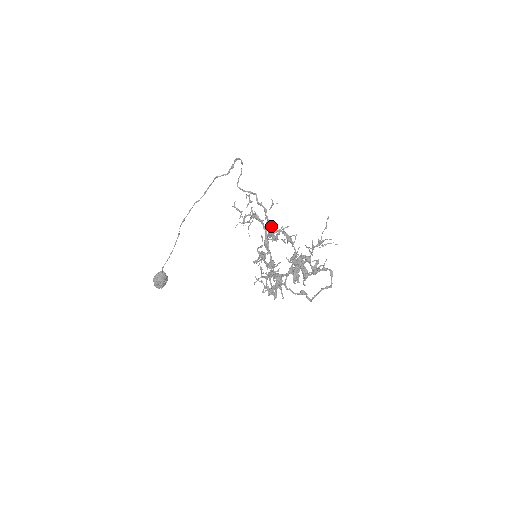
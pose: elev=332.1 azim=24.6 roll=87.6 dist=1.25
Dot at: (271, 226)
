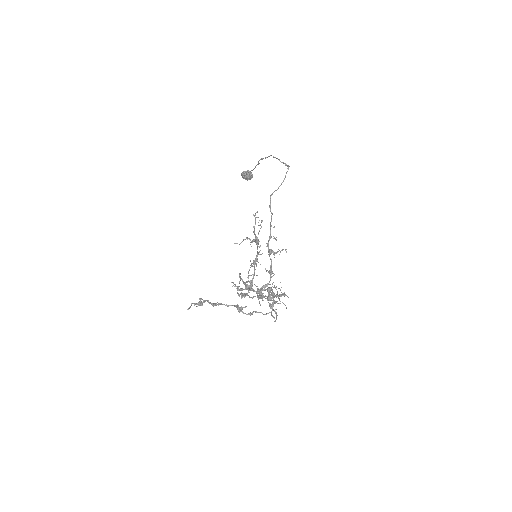
Dot at: (269, 250)
